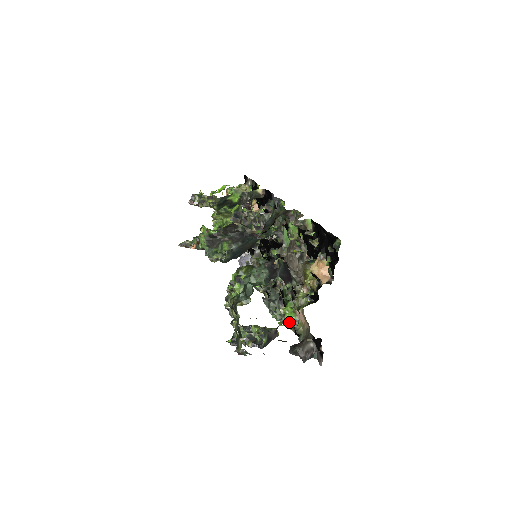
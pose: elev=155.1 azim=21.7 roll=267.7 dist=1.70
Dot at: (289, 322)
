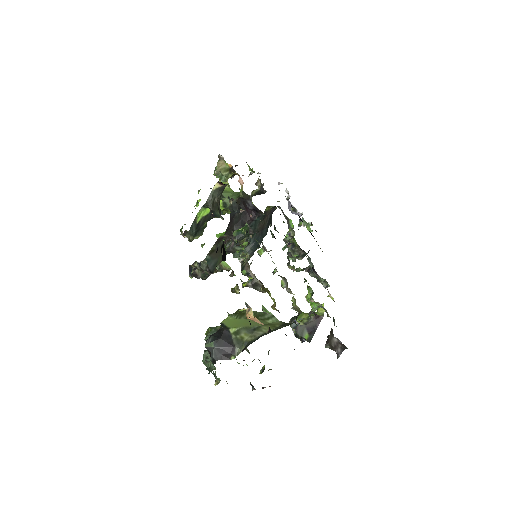
Dot at: occluded
